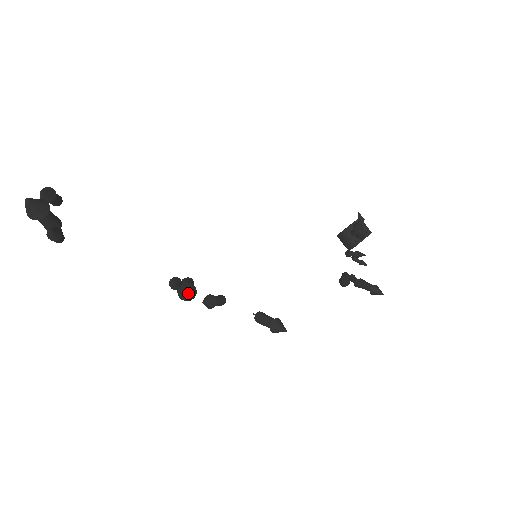
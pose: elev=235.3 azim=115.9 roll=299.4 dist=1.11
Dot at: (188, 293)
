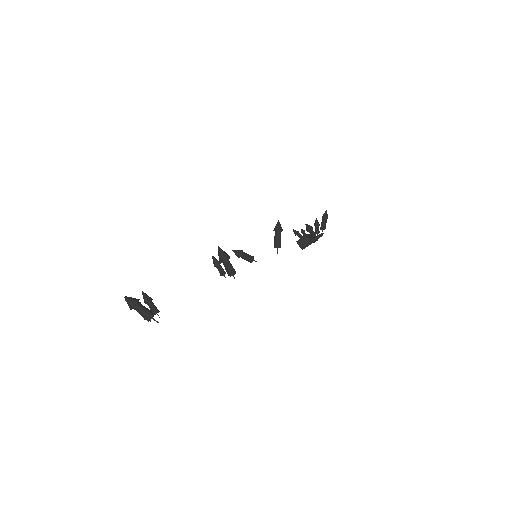
Dot at: (219, 250)
